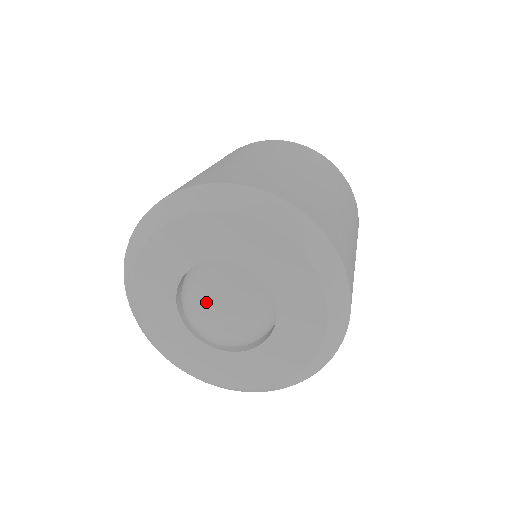
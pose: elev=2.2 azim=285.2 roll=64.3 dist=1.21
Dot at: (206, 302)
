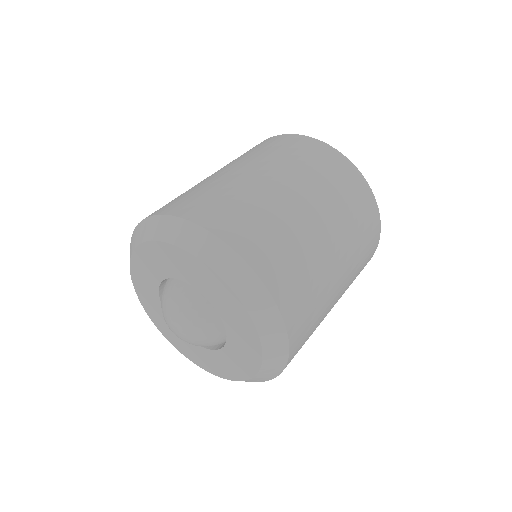
Dot at: (167, 313)
